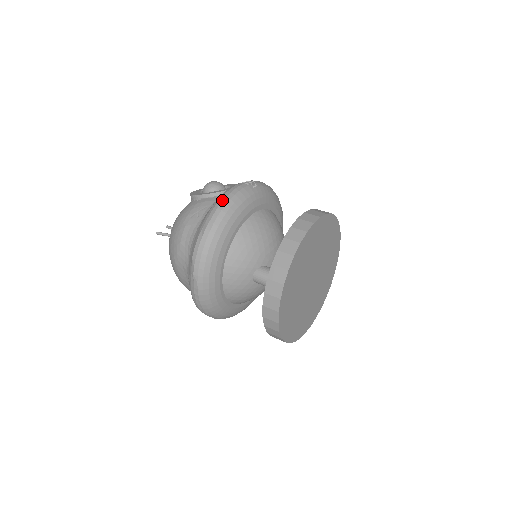
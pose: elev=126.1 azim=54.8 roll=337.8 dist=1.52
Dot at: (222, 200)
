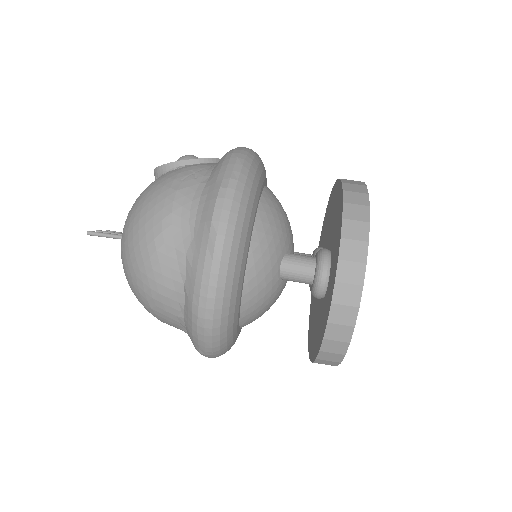
Dot at: (239, 151)
